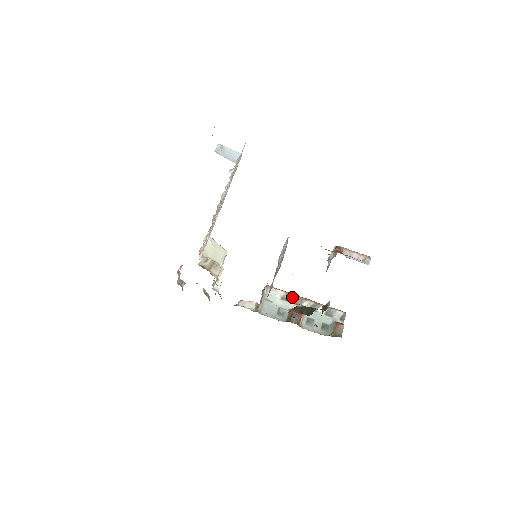
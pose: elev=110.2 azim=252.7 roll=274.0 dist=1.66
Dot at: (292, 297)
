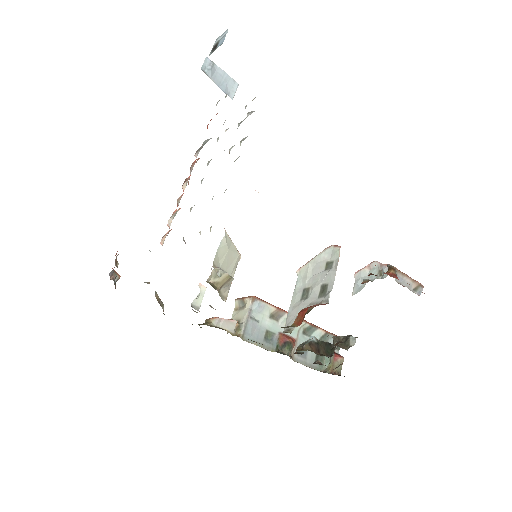
Dot at: (284, 315)
